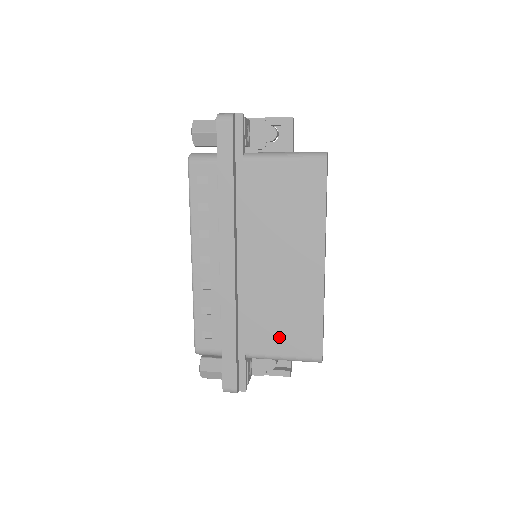
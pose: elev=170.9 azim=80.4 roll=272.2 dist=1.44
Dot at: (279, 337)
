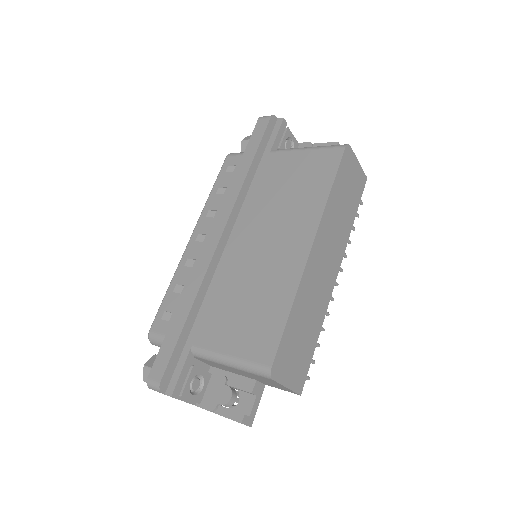
Dot at: (234, 329)
